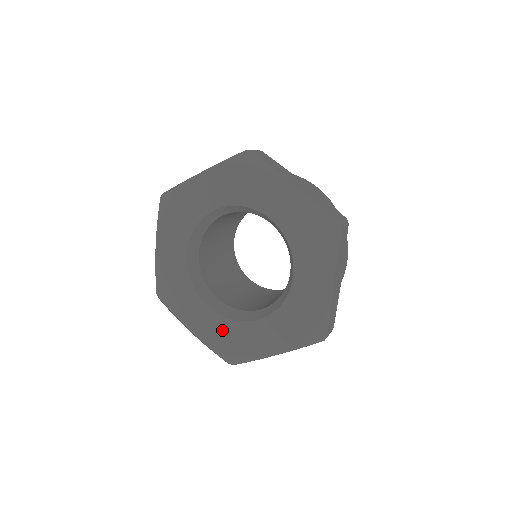
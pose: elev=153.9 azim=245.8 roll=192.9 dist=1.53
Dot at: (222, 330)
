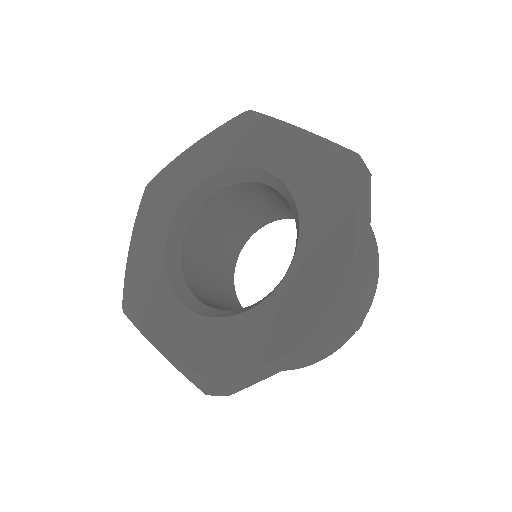
Dot at: (150, 274)
